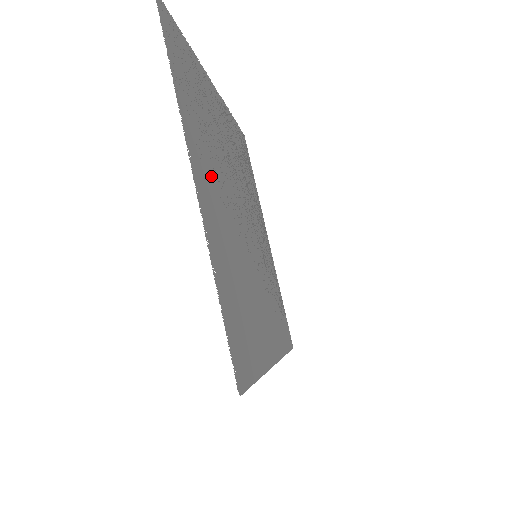
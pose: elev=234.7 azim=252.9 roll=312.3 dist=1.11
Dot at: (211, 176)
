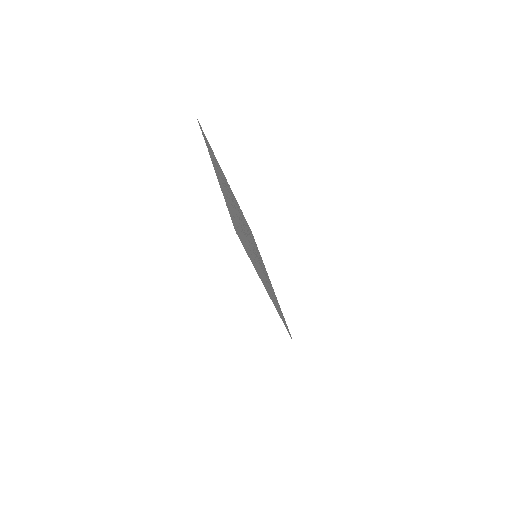
Dot at: (224, 186)
